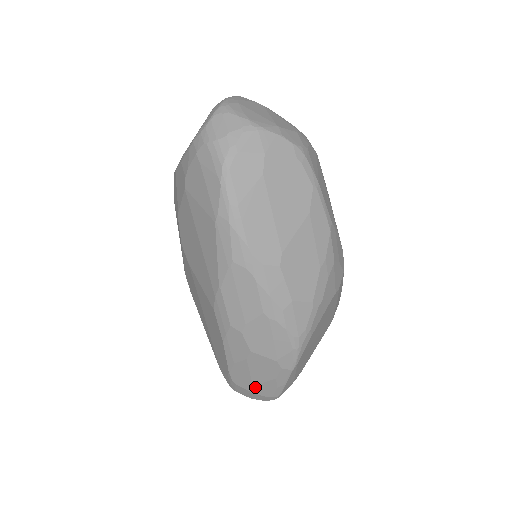
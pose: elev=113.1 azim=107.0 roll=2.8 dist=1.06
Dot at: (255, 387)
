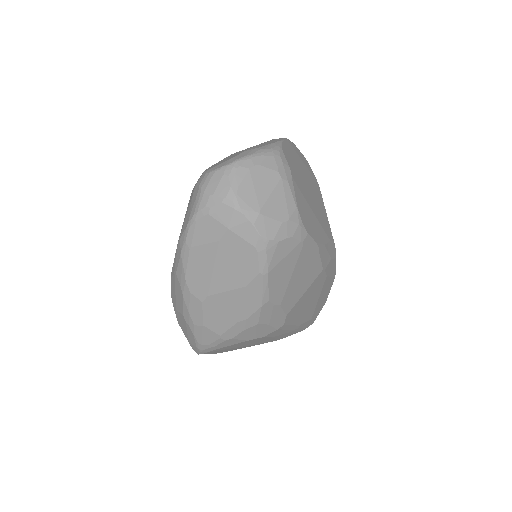
Dot at: occluded
